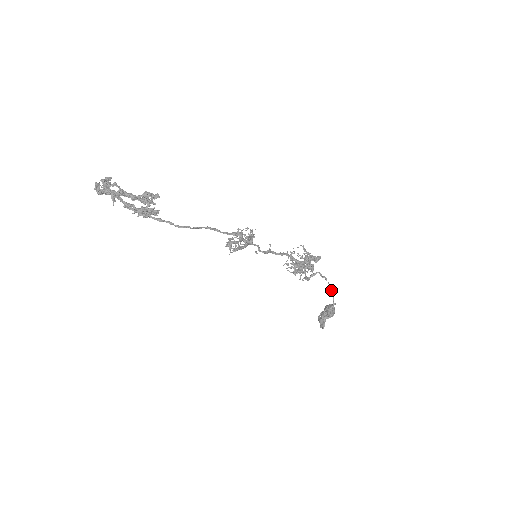
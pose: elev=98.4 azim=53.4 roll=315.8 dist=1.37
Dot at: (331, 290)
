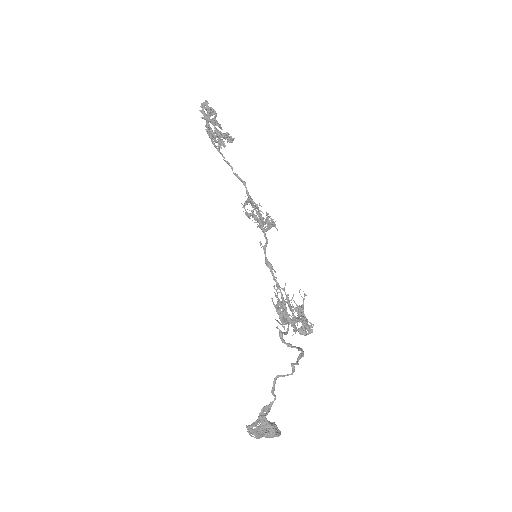
Dot at: (300, 355)
